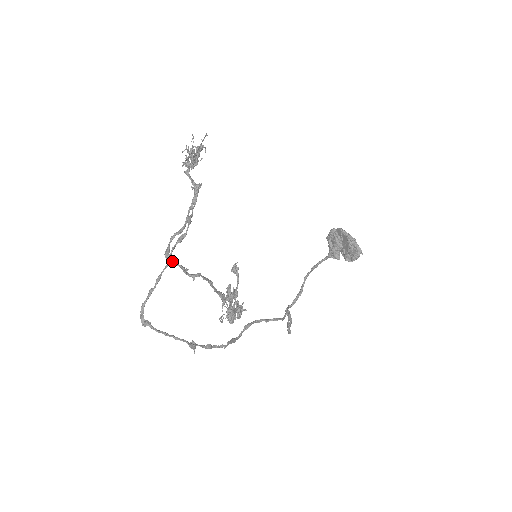
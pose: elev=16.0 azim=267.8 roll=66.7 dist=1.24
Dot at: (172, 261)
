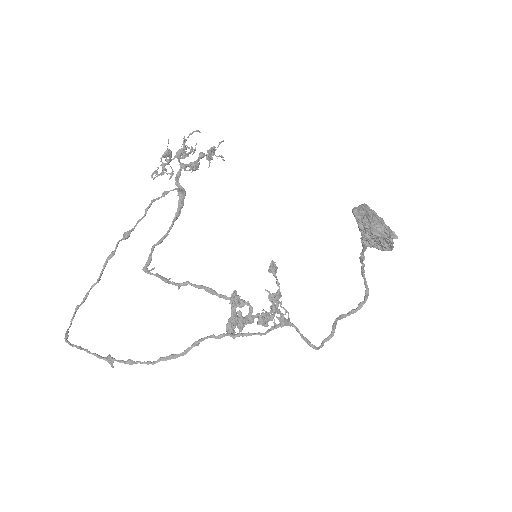
Dot at: (151, 273)
